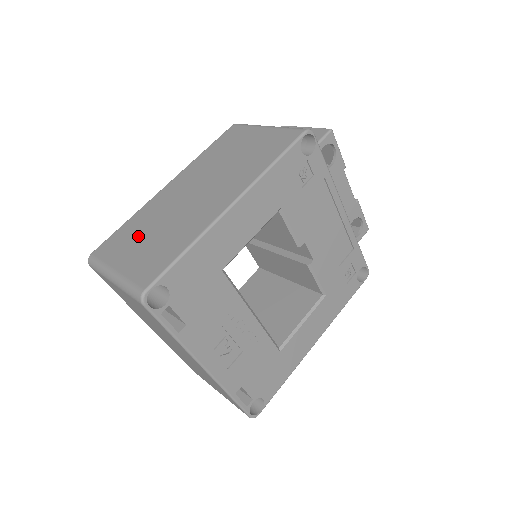
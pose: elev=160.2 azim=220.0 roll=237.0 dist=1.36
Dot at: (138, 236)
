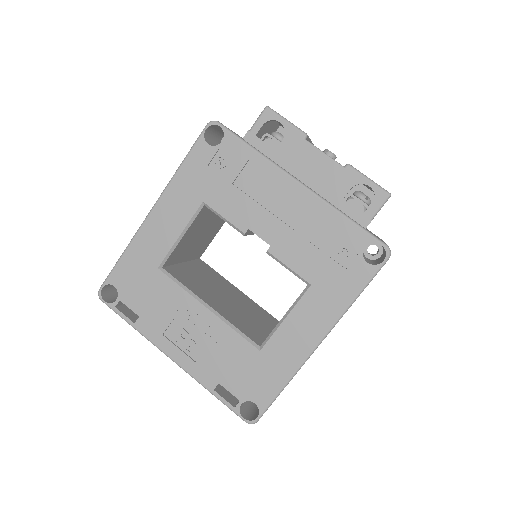
Dot at: occluded
